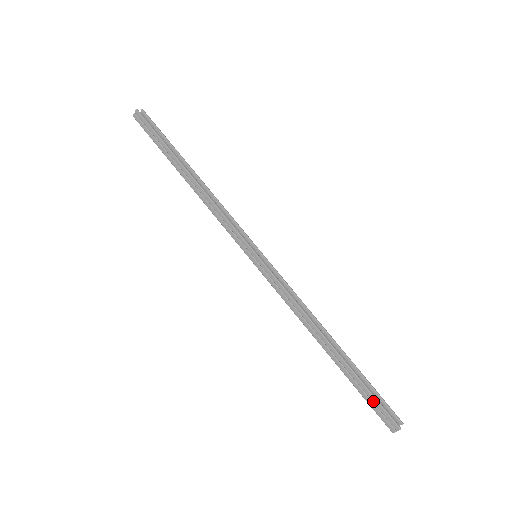
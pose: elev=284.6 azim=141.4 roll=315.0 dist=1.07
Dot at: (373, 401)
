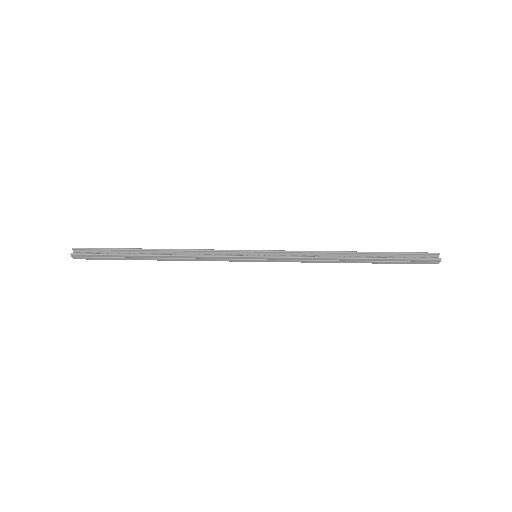
Dot at: (411, 261)
